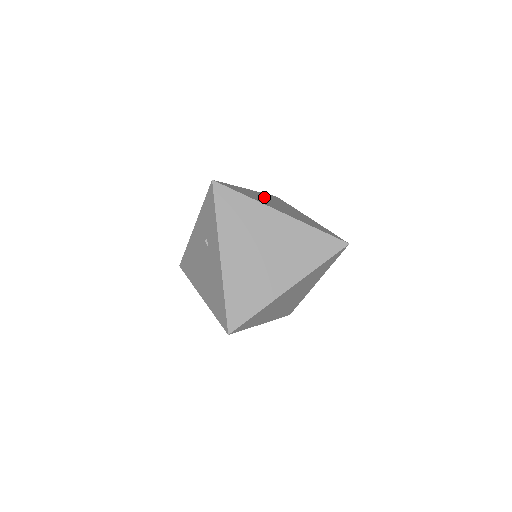
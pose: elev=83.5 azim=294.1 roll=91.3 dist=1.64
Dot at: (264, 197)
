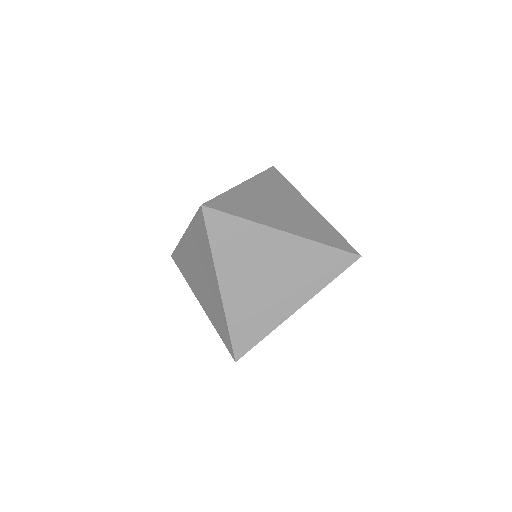
Dot at: occluded
